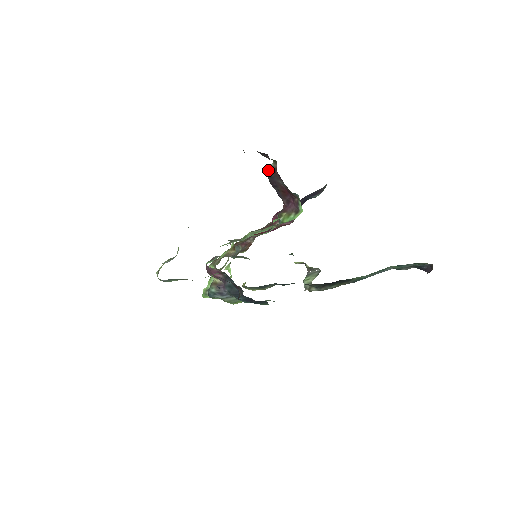
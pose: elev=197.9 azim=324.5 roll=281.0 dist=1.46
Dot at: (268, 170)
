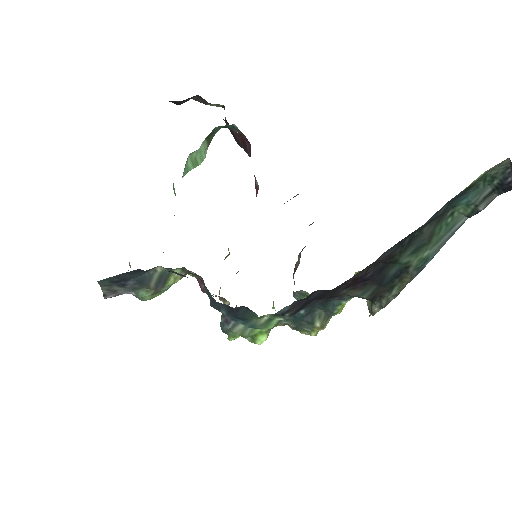
Dot at: occluded
